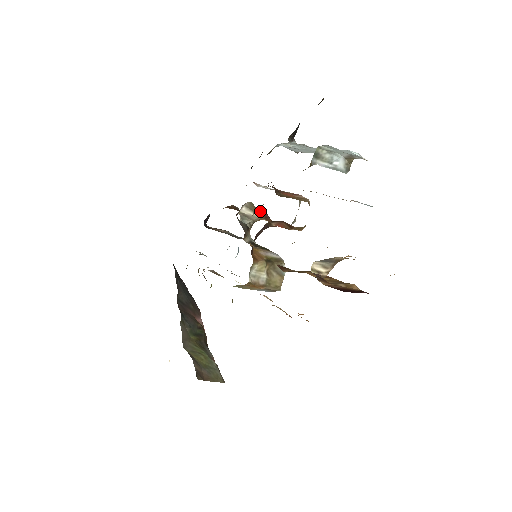
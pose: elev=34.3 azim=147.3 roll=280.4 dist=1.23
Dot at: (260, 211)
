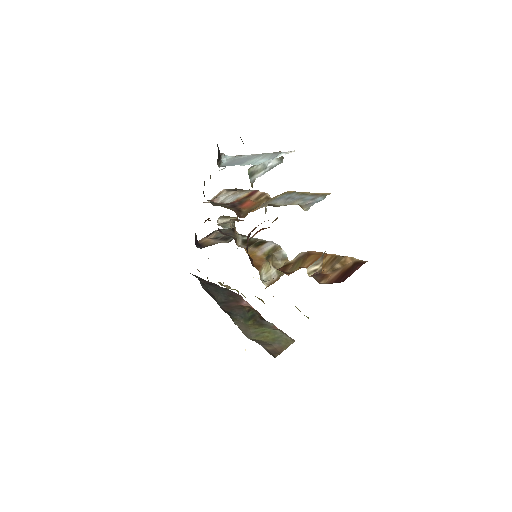
Dot at: (234, 220)
